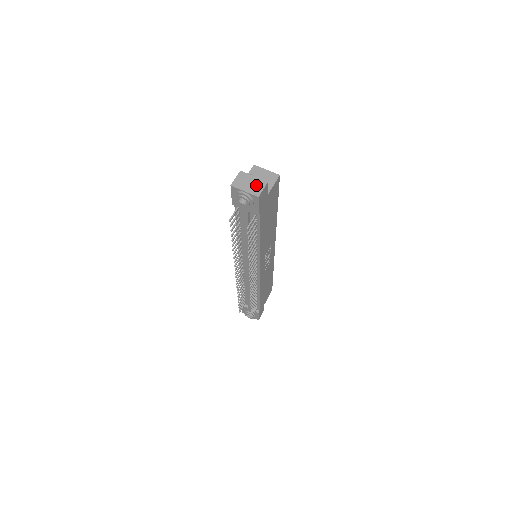
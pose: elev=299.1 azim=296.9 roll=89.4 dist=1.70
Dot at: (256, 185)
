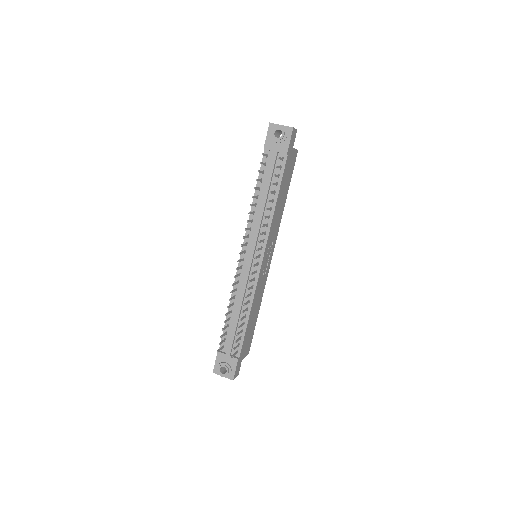
Dot at: occluded
